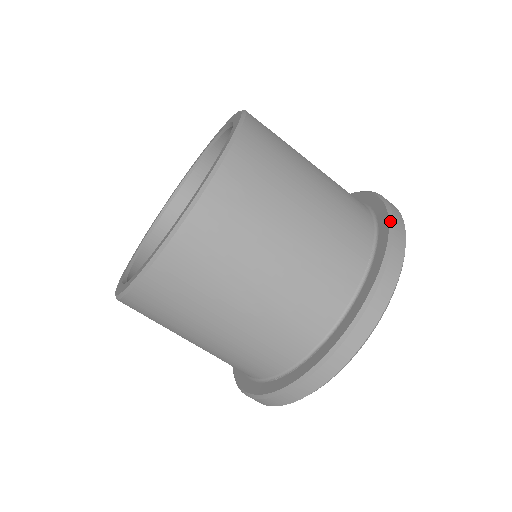
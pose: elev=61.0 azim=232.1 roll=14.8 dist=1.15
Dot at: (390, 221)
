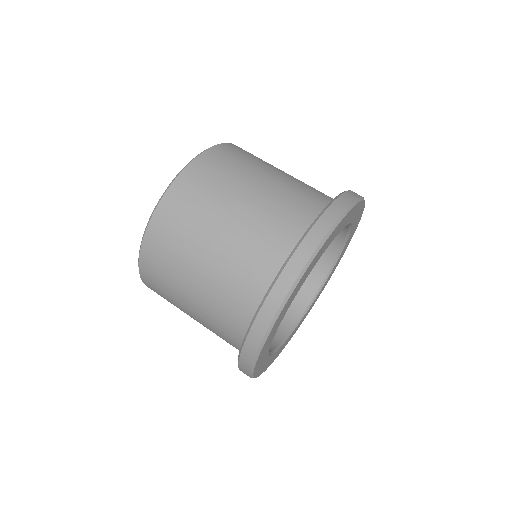
Dot at: occluded
